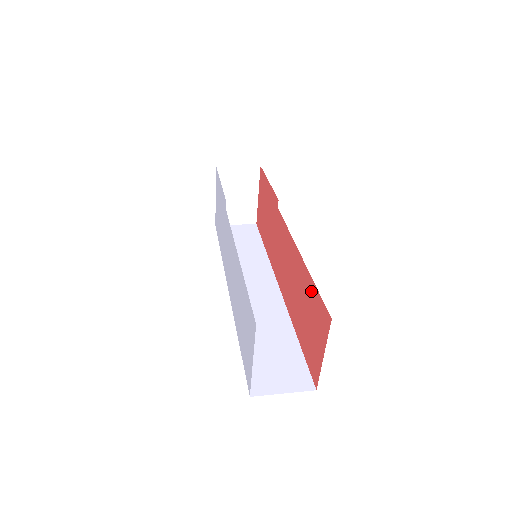
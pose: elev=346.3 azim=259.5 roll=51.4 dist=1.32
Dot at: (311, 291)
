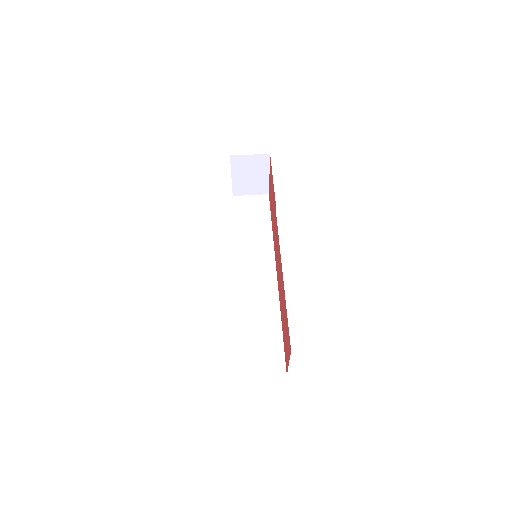
Dot at: (286, 314)
